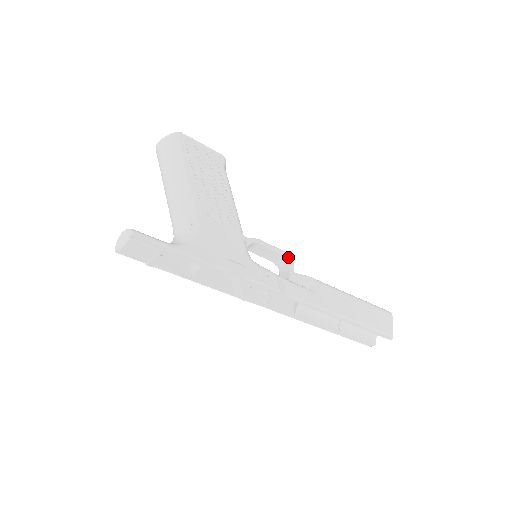
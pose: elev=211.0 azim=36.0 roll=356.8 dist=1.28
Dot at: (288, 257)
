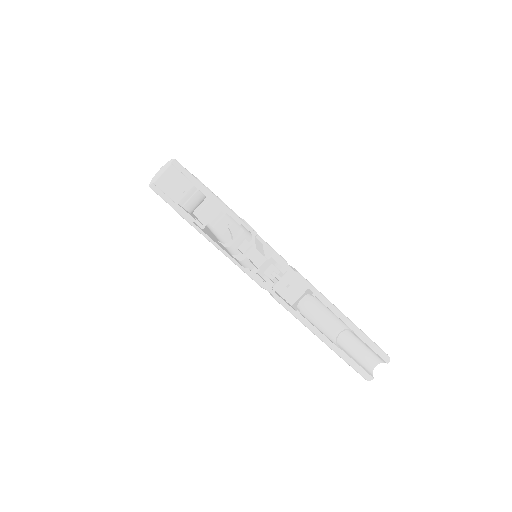
Dot at: occluded
